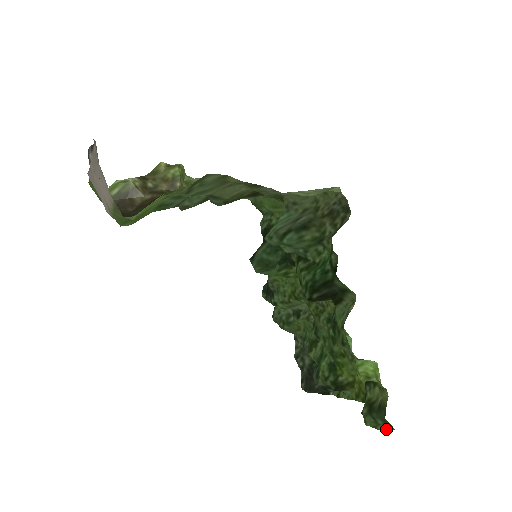
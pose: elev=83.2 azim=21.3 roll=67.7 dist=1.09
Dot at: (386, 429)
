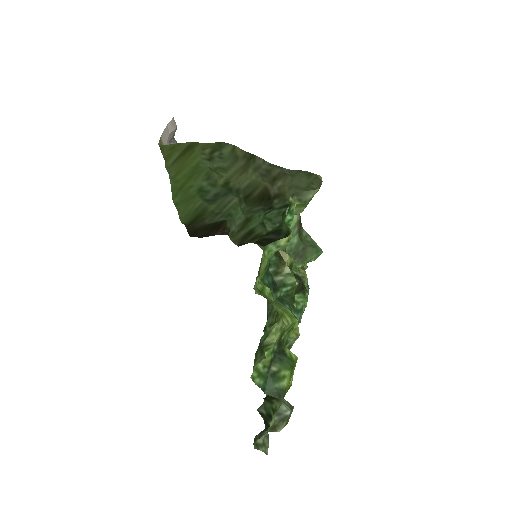
Dot at: (259, 361)
